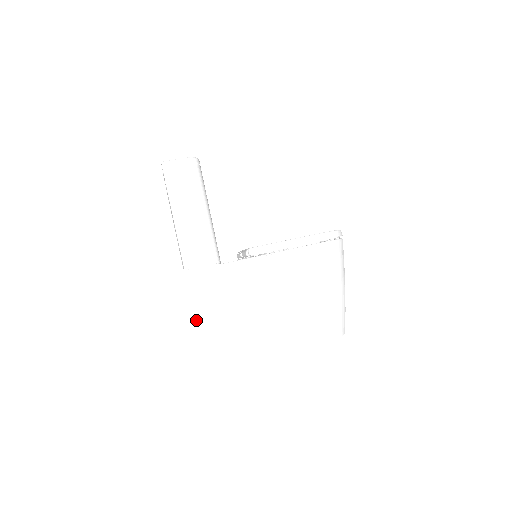
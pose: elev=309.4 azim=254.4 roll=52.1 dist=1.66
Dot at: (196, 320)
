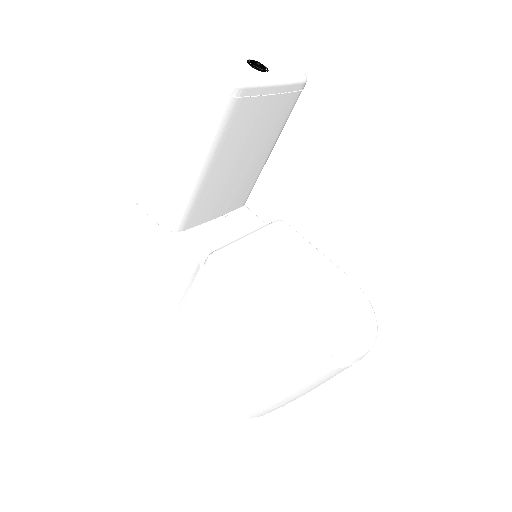
Dot at: (121, 252)
